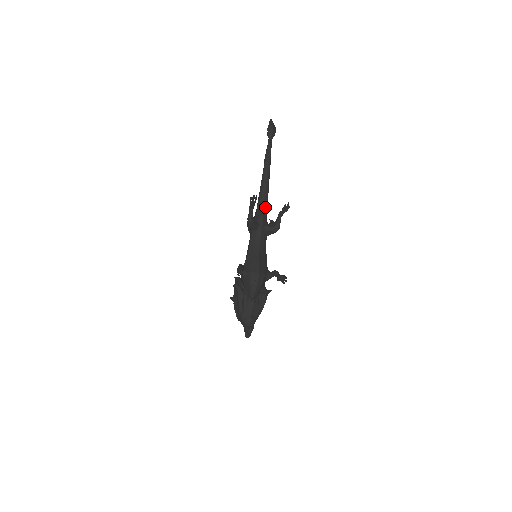
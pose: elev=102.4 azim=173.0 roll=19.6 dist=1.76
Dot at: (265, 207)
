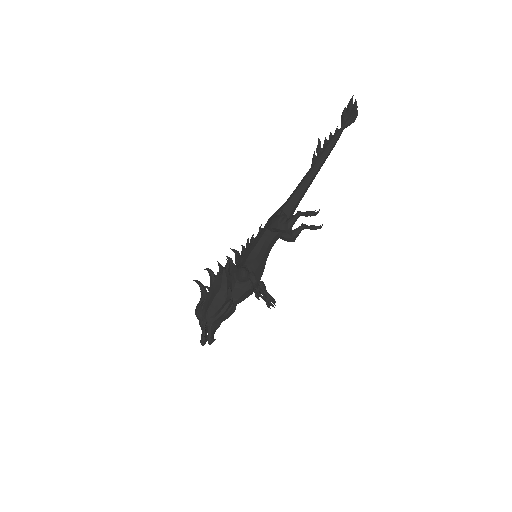
Dot at: occluded
